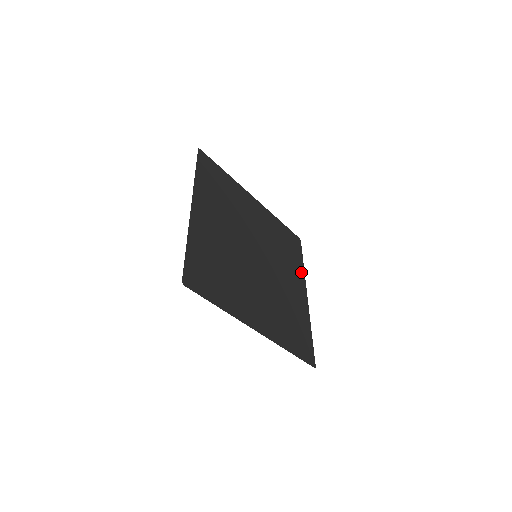
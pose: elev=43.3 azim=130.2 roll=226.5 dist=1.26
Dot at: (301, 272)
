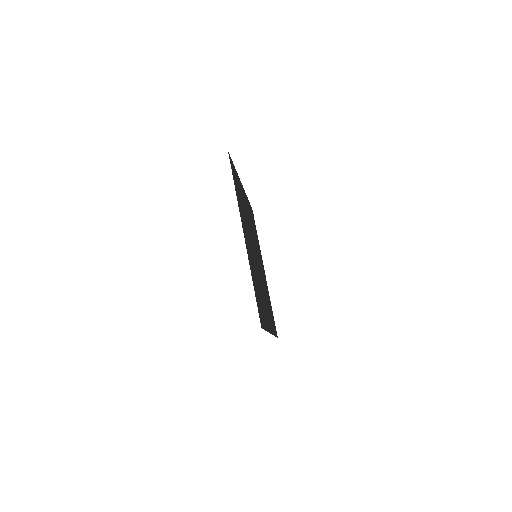
Dot at: (272, 329)
